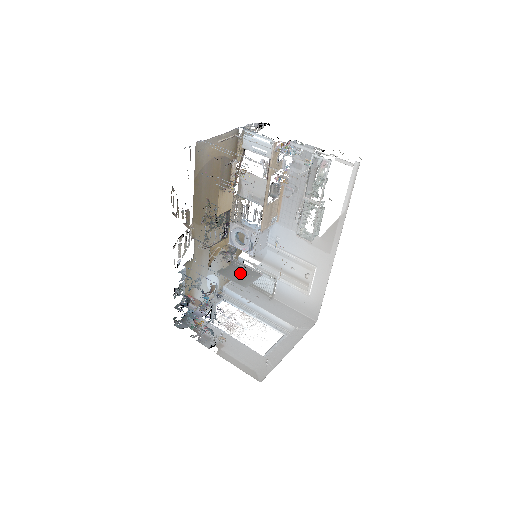
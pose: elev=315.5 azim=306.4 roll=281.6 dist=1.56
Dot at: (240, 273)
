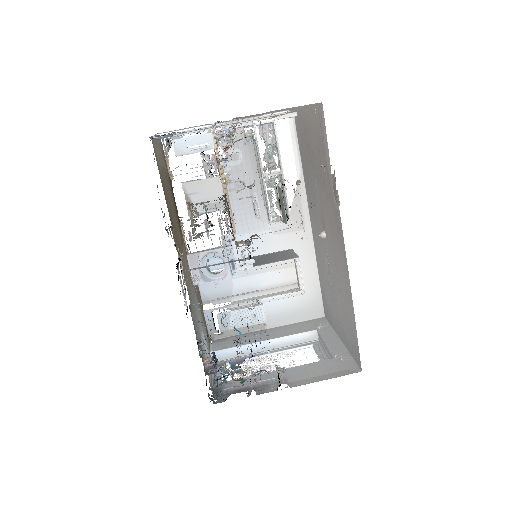
Dot at: (274, 257)
